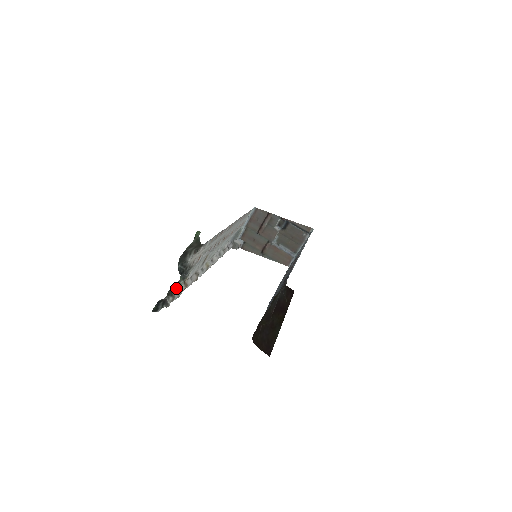
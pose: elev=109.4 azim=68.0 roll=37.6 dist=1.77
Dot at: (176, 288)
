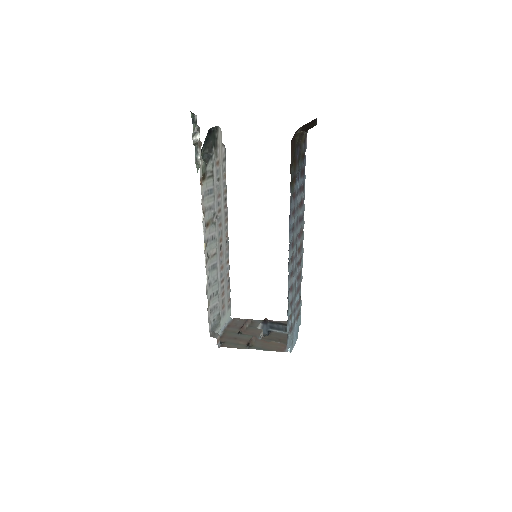
Dot at: (197, 161)
